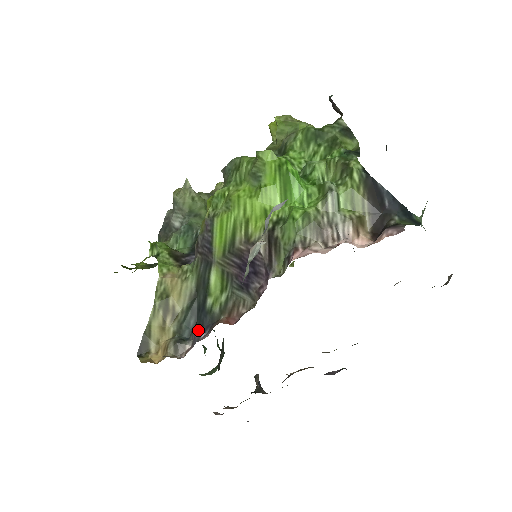
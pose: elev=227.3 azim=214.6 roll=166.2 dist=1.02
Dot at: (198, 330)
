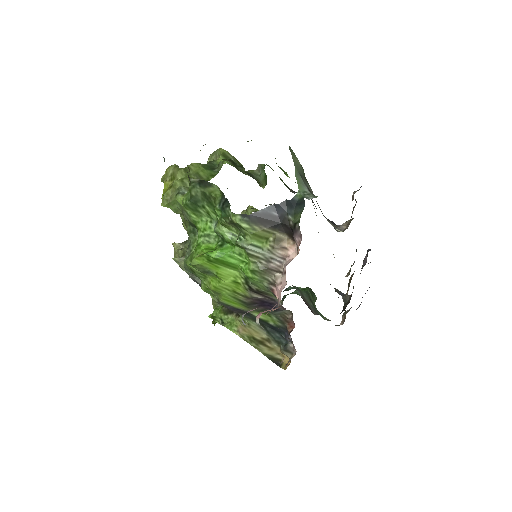
Dot at: (285, 337)
